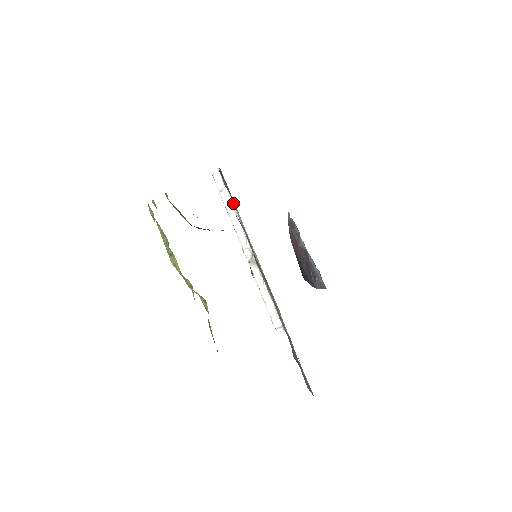
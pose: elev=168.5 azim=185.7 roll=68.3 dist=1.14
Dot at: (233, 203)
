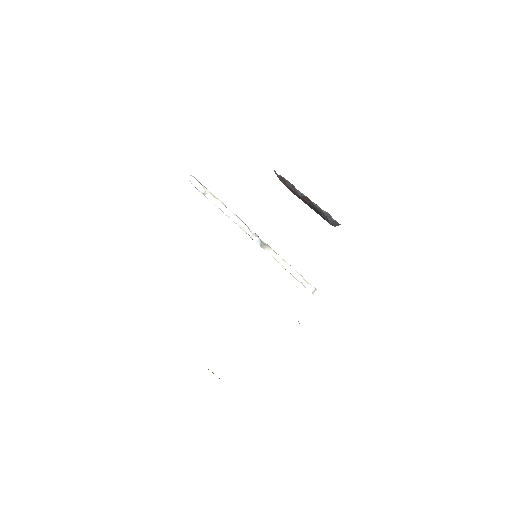
Dot at: occluded
